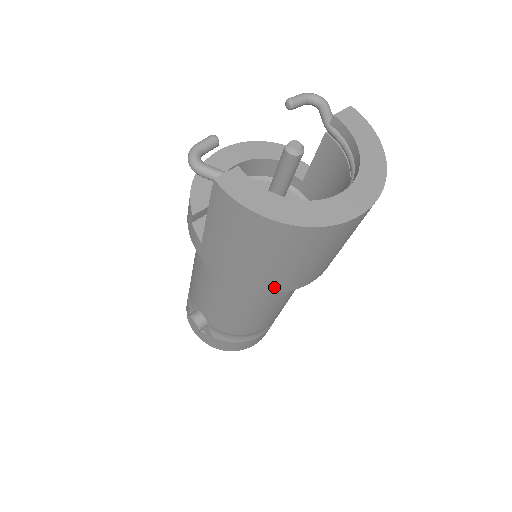
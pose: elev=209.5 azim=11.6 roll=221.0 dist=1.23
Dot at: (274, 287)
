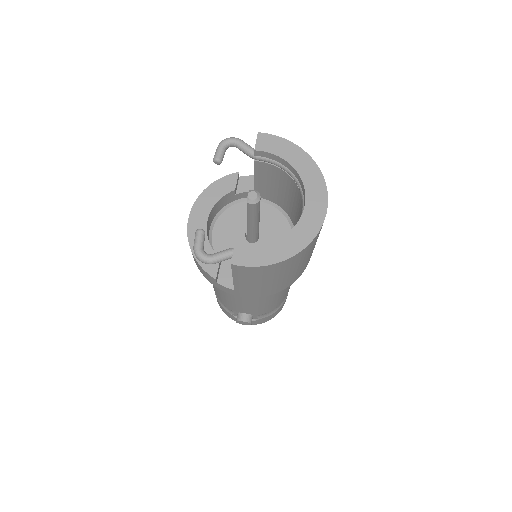
Dot at: (296, 278)
